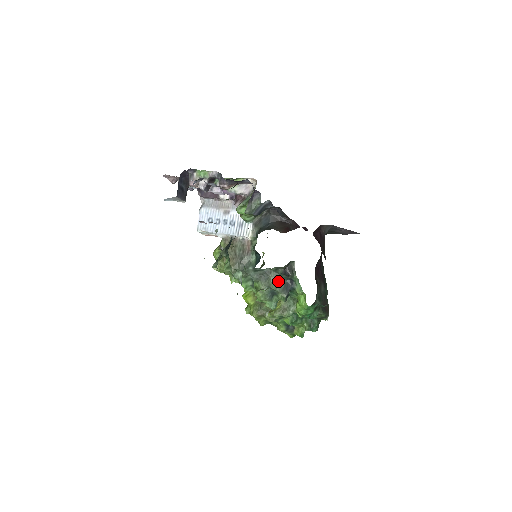
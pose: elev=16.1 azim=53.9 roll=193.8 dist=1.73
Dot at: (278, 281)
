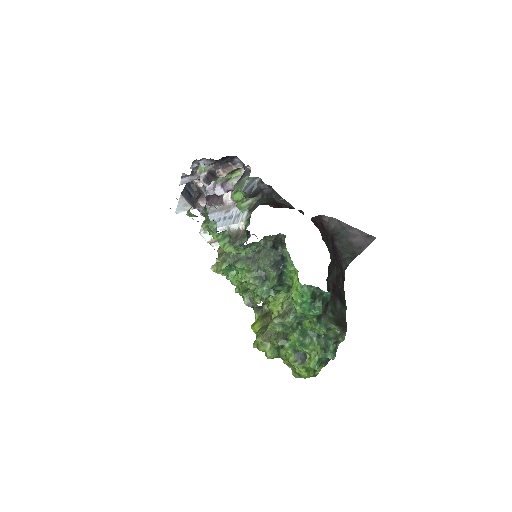
Dot at: (267, 257)
